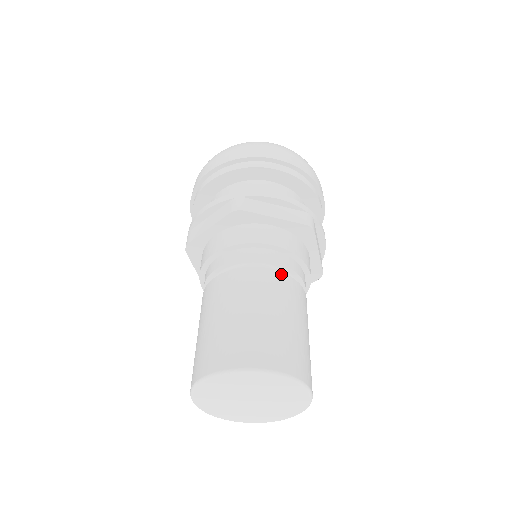
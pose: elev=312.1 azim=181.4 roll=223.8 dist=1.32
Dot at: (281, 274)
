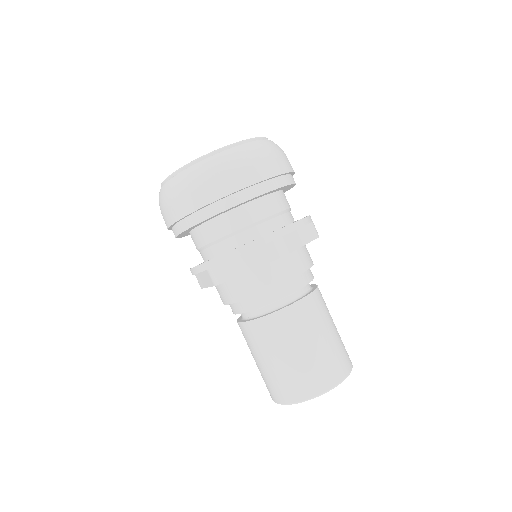
Dot at: (316, 291)
